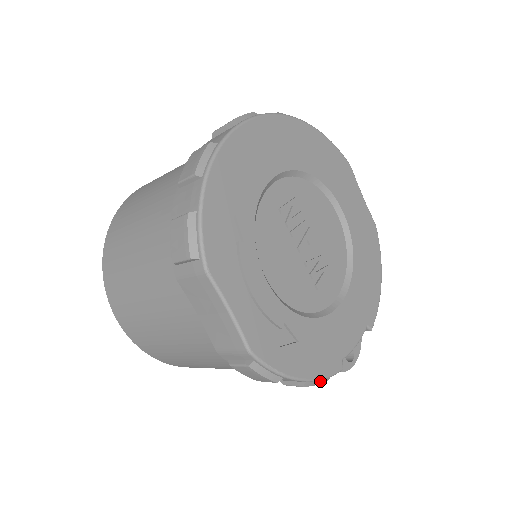
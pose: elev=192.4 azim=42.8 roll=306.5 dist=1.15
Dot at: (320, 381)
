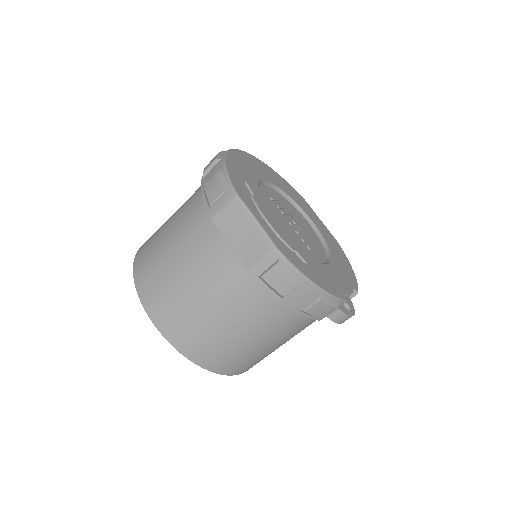
Dot at: (331, 302)
